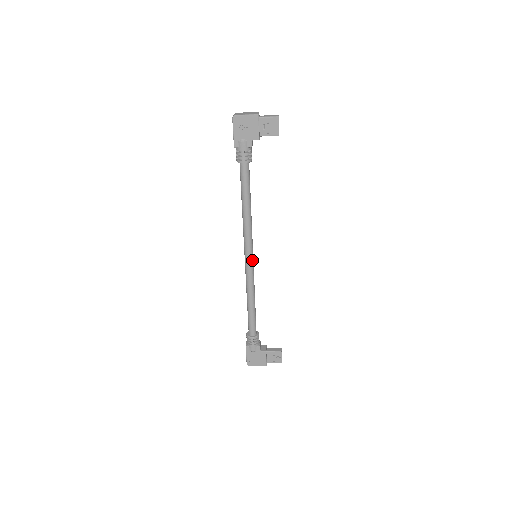
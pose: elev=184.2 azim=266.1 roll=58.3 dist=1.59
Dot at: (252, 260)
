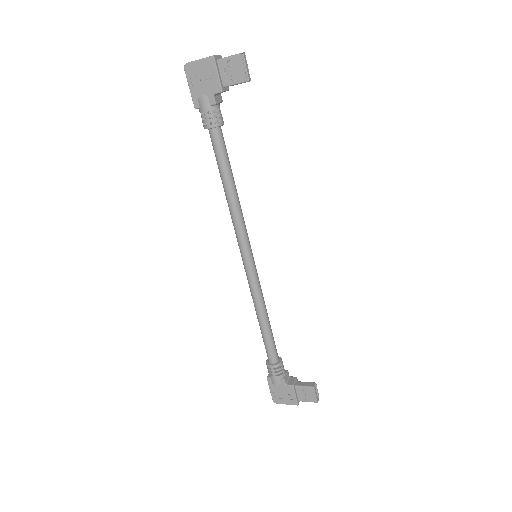
Dot at: (251, 262)
